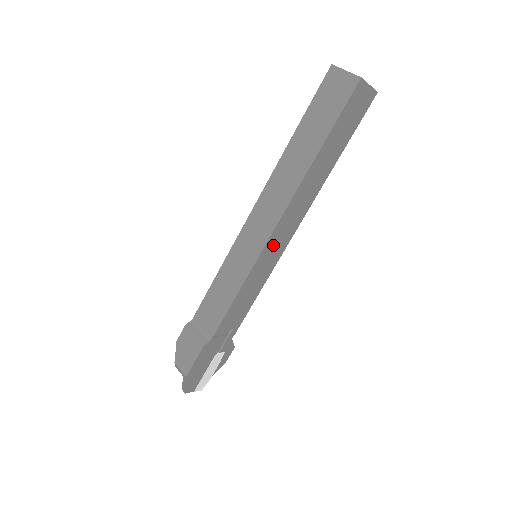
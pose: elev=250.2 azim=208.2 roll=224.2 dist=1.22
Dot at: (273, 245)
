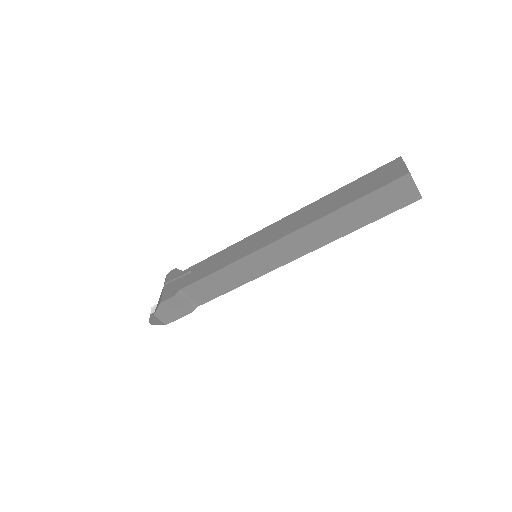
Dot at: occluded
